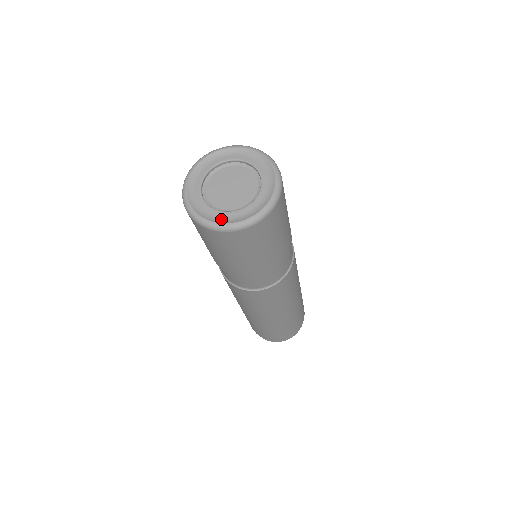
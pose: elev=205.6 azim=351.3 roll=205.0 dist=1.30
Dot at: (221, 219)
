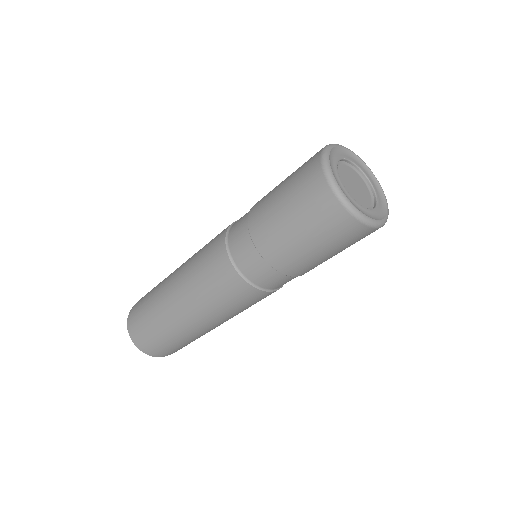
Dot at: (337, 179)
